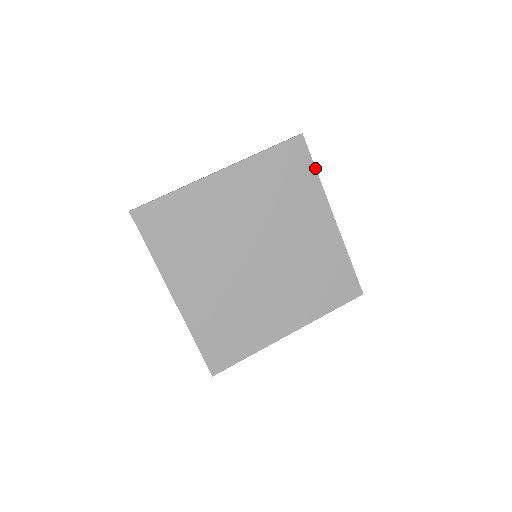
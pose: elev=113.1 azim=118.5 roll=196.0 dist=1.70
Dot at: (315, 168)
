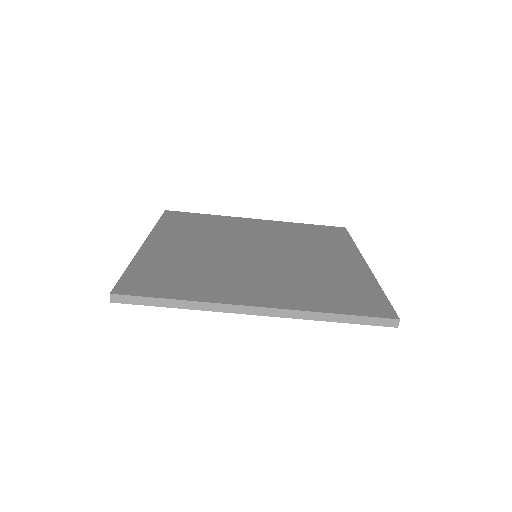
Dot at: occluded
